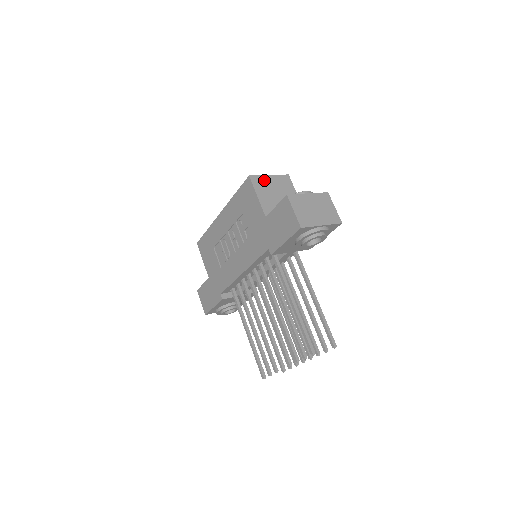
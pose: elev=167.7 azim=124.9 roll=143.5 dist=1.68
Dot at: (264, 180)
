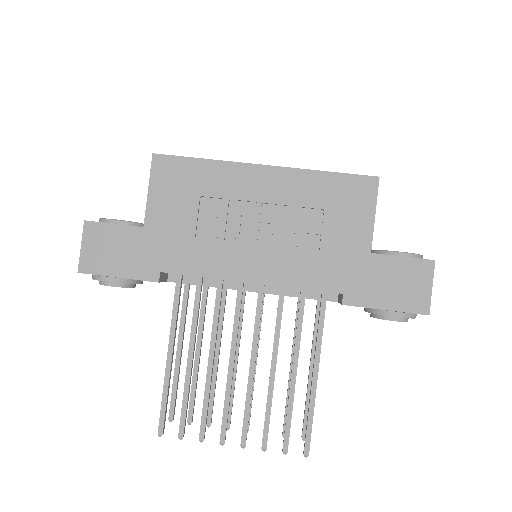
Dot at: occluded
